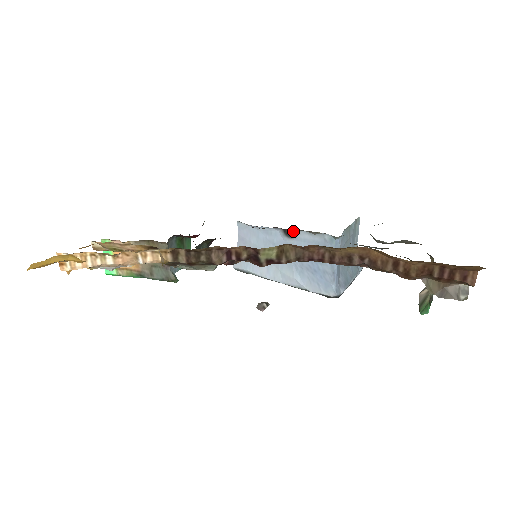
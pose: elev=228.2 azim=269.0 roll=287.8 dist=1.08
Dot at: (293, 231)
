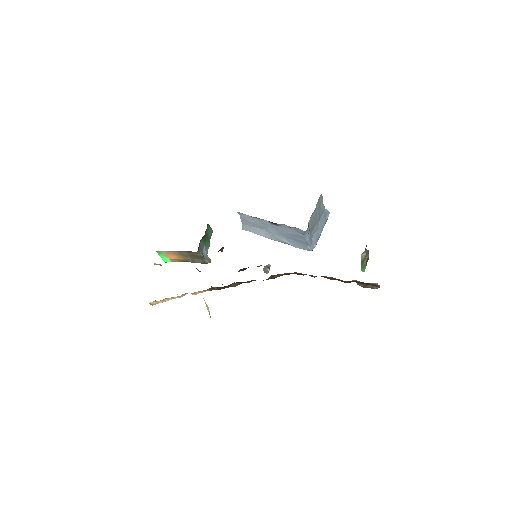
Dot at: (276, 224)
